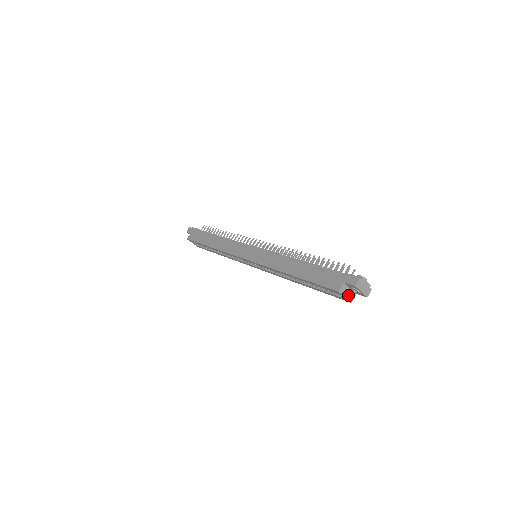
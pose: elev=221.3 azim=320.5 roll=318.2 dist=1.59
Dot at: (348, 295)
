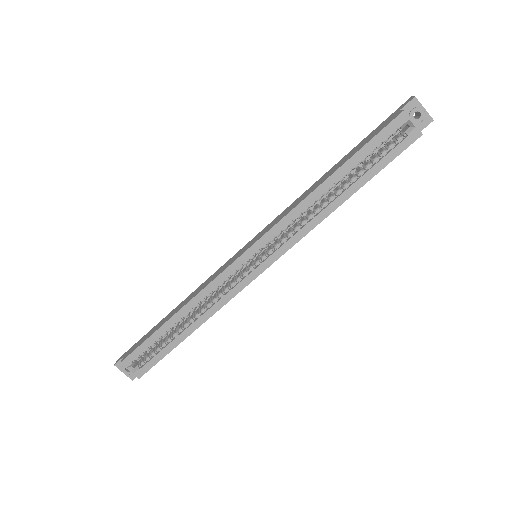
Dot at: (413, 125)
